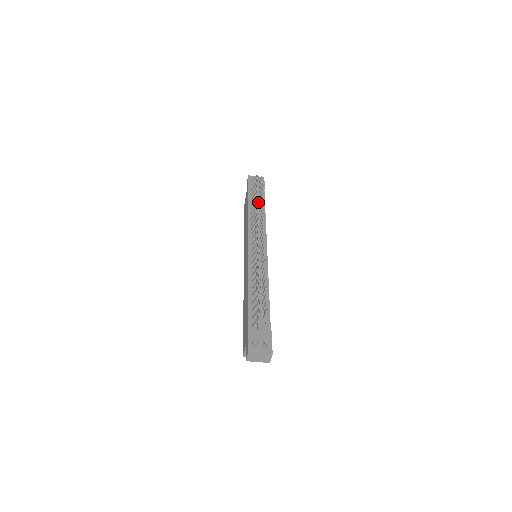
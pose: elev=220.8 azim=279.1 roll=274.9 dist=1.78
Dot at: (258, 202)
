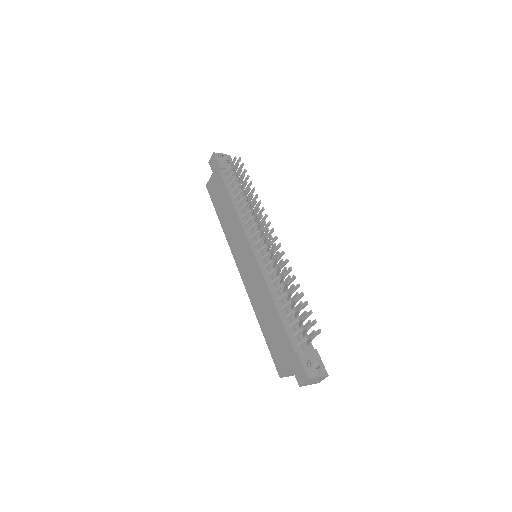
Dot at: occluded
